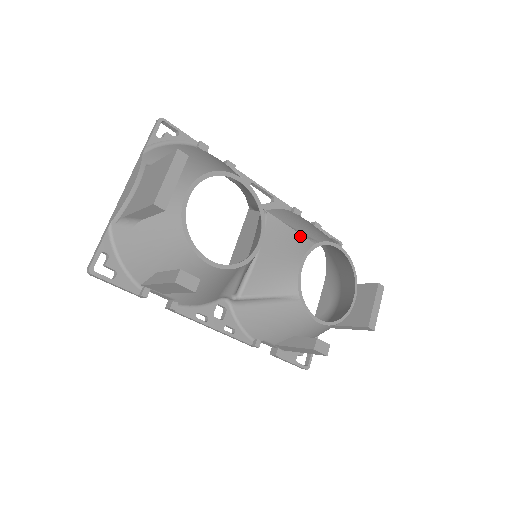
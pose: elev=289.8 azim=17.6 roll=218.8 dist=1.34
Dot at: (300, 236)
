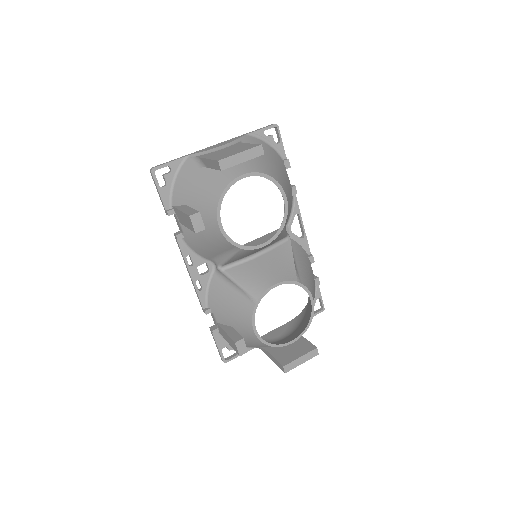
Dot at: (294, 269)
